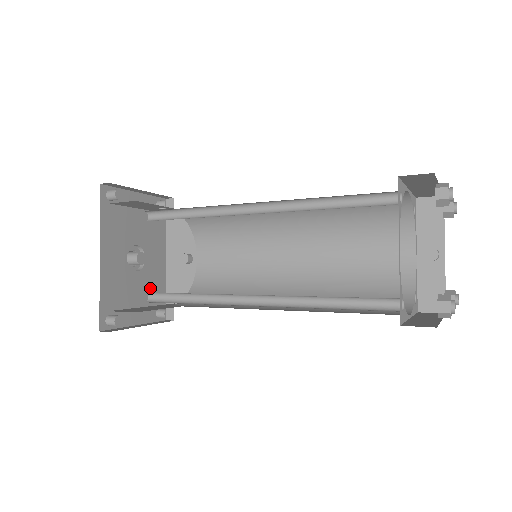
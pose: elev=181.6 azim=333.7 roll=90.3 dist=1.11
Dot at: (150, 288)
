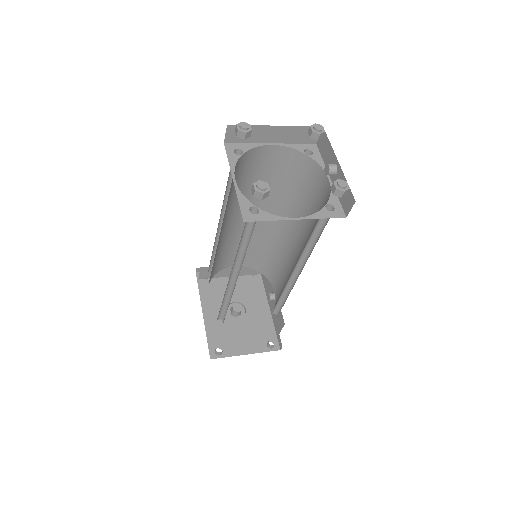
Dot at: (256, 328)
